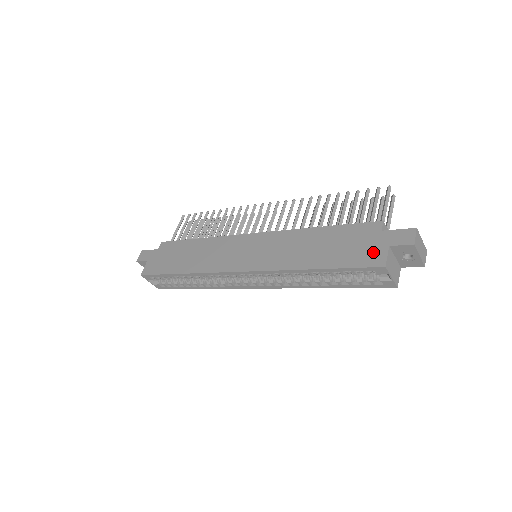
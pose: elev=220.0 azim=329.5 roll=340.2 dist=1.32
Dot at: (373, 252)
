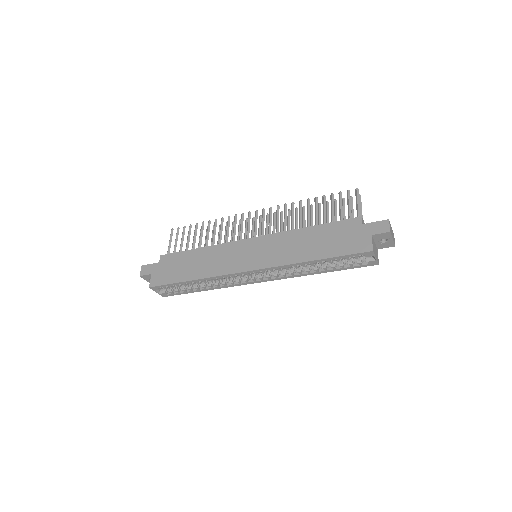
Dot at: (360, 241)
